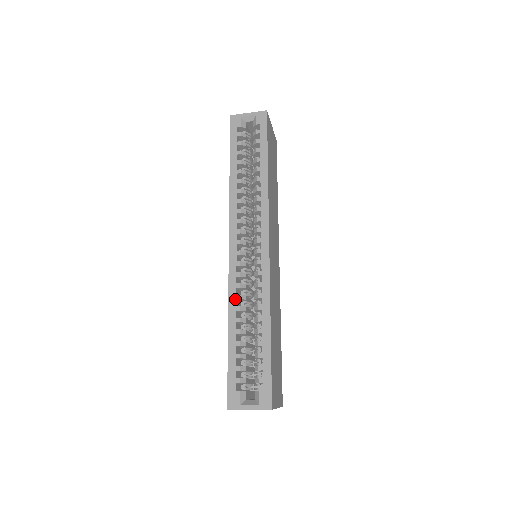
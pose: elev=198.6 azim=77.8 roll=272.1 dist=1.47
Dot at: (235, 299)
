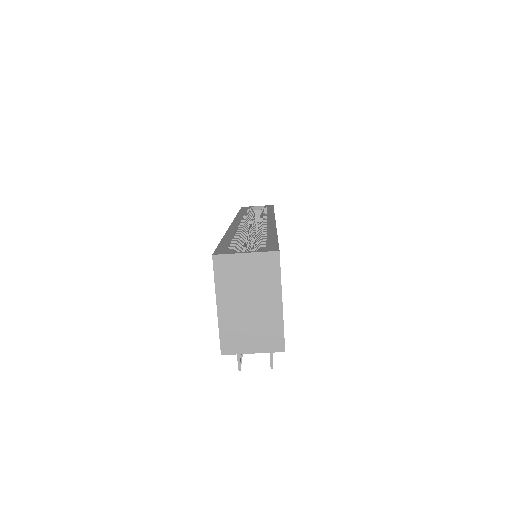
Dot at: (235, 230)
